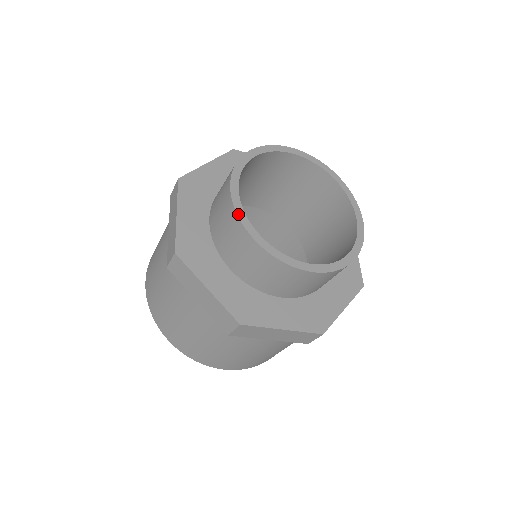
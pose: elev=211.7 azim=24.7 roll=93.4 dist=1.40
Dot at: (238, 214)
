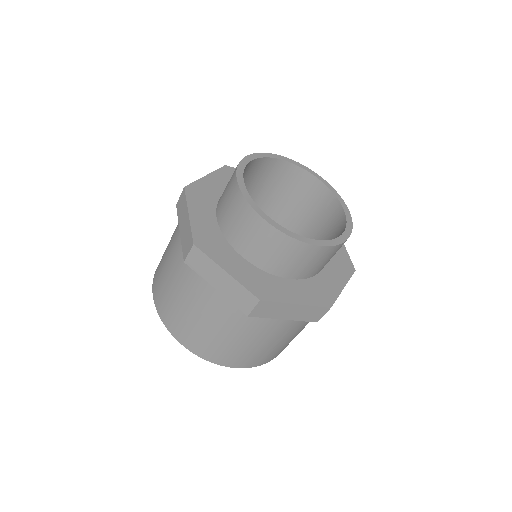
Dot at: (238, 167)
